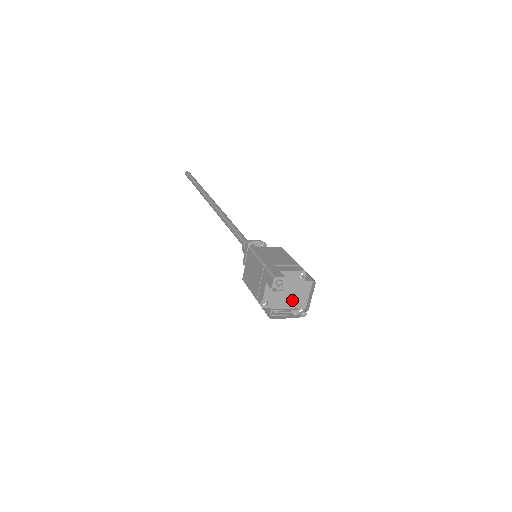
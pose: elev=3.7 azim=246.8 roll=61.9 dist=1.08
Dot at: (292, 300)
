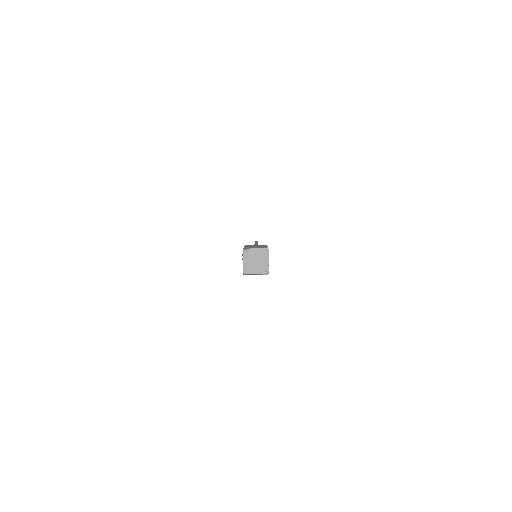
Dot at: (257, 263)
